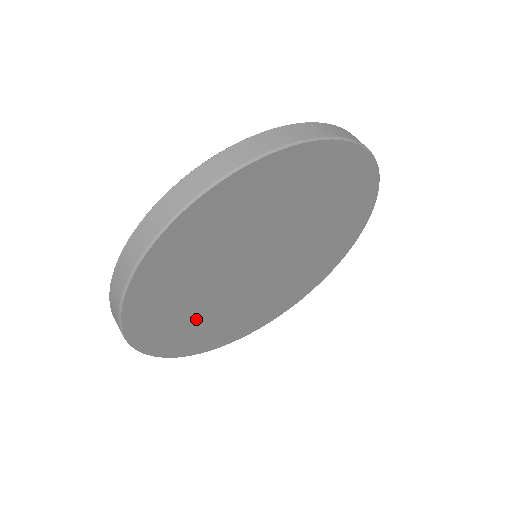
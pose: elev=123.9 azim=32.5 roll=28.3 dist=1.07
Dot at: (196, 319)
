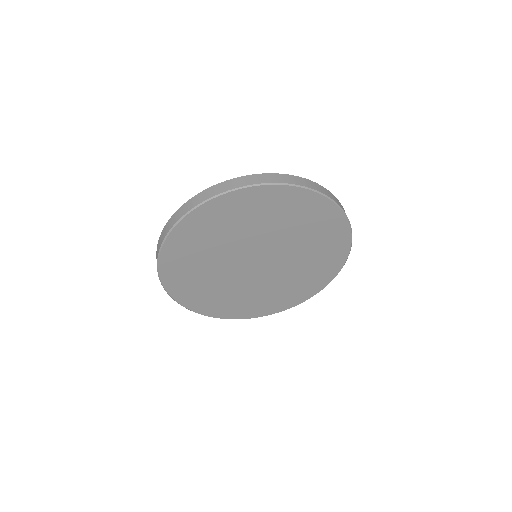
Dot at: (230, 296)
